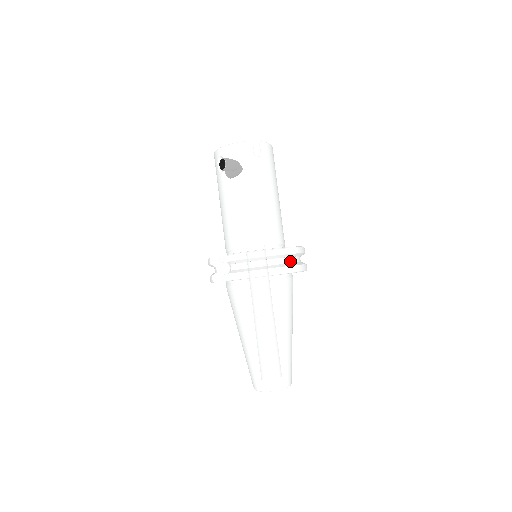
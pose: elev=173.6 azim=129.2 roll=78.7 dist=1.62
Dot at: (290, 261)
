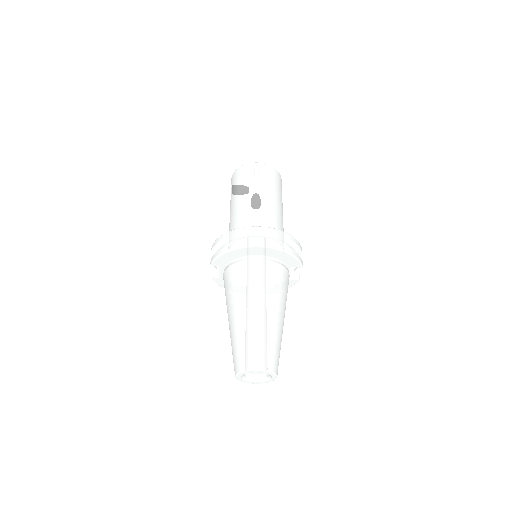
Dot at: (263, 240)
